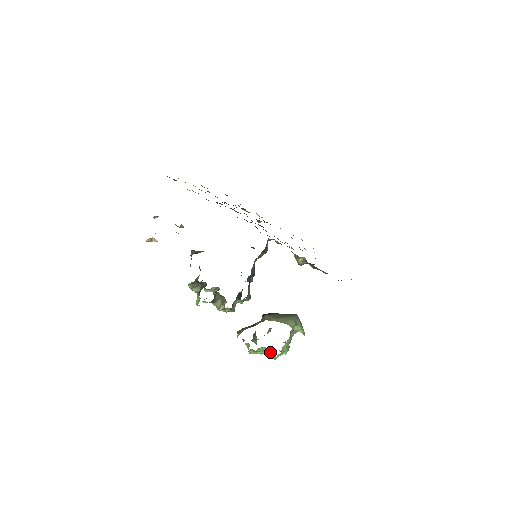
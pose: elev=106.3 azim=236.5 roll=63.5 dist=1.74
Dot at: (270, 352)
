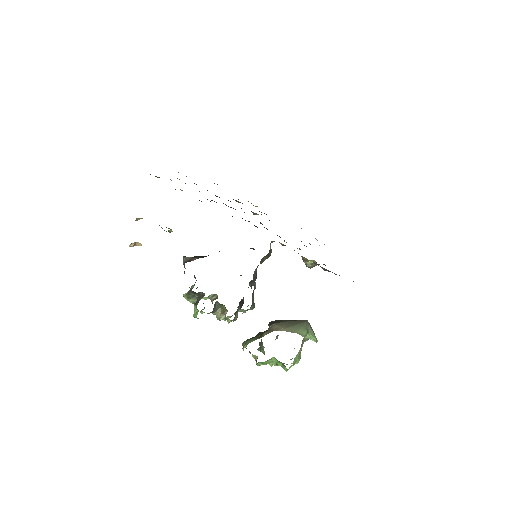
Dot at: (280, 362)
